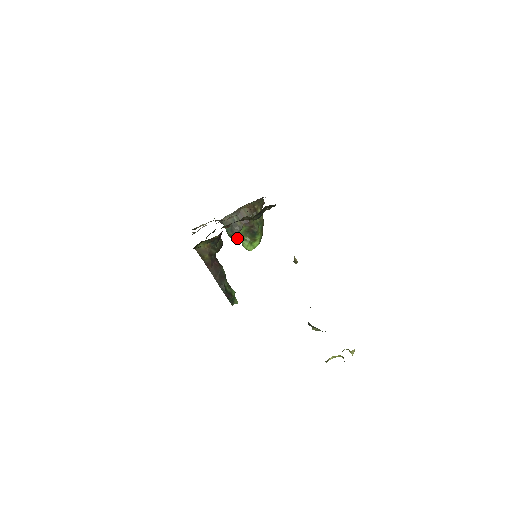
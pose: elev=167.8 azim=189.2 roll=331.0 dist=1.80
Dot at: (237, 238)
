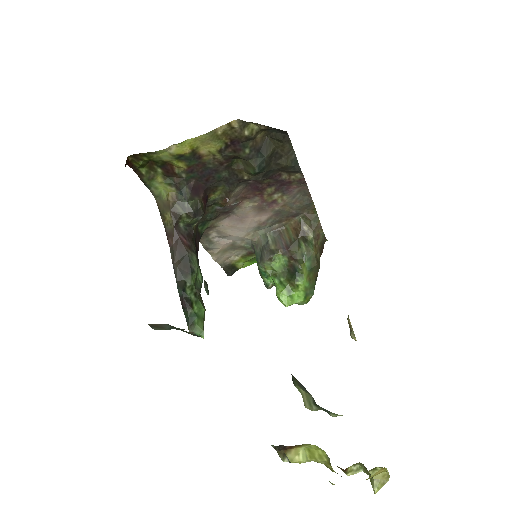
Dot at: (272, 281)
